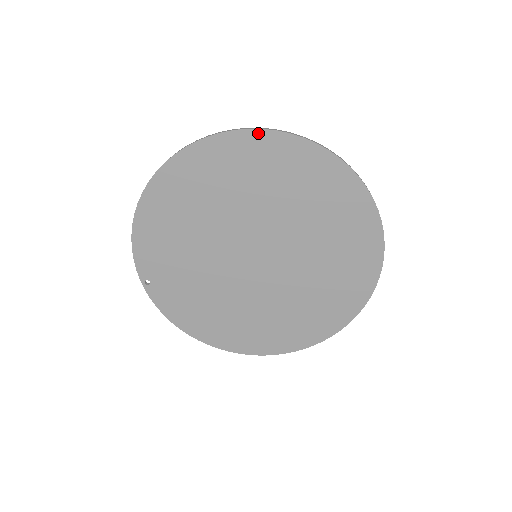
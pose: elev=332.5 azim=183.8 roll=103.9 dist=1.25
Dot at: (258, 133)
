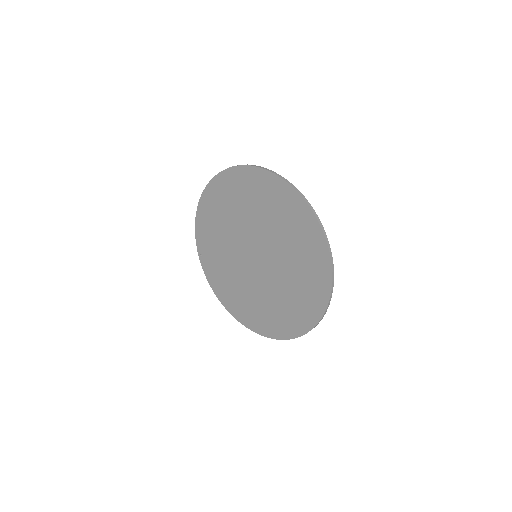
Dot at: (257, 169)
